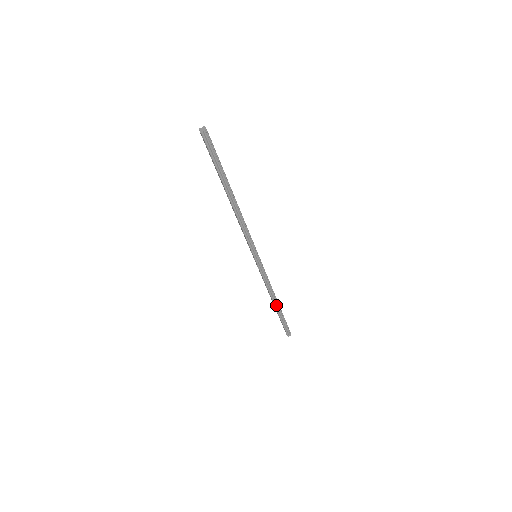
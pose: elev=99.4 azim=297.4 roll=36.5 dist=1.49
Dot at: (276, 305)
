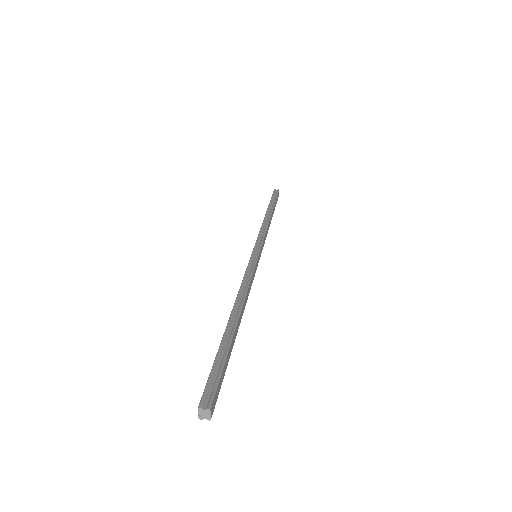
Dot at: (233, 318)
